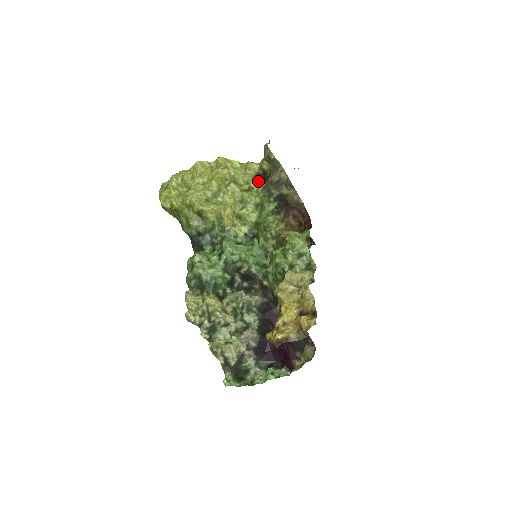
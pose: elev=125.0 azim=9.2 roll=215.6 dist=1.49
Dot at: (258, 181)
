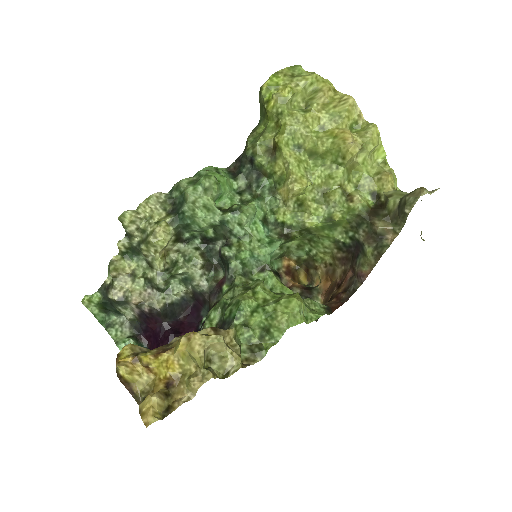
Dot at: (366, 202)
